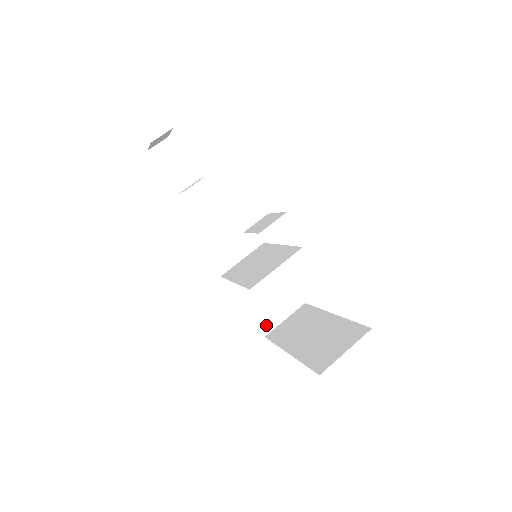
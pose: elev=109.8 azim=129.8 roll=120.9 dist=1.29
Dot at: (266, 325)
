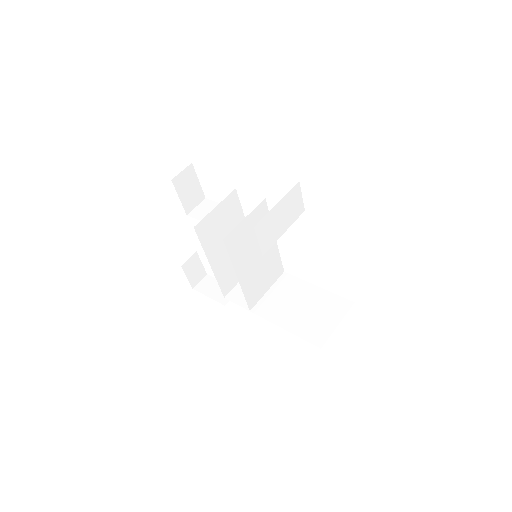
Dot at: (317, 337)
